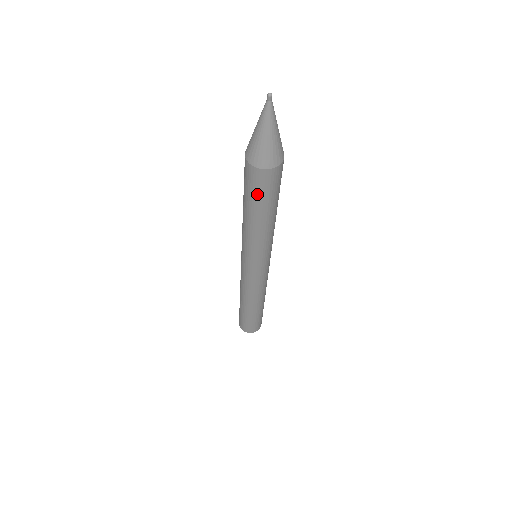
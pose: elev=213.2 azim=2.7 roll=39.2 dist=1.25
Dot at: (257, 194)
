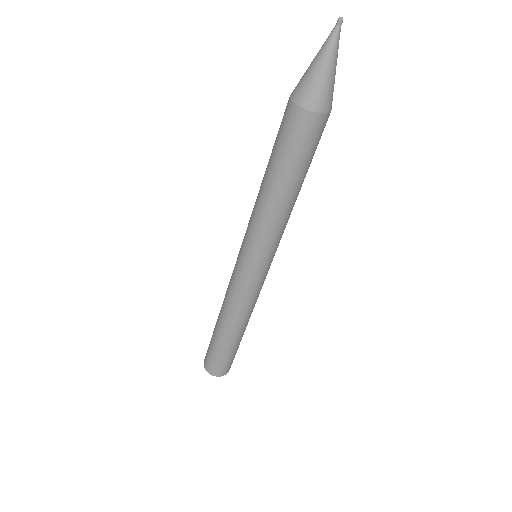
Dot at: (278, 139)
